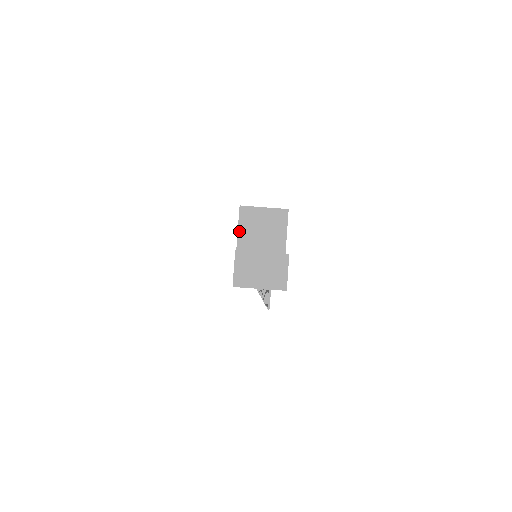
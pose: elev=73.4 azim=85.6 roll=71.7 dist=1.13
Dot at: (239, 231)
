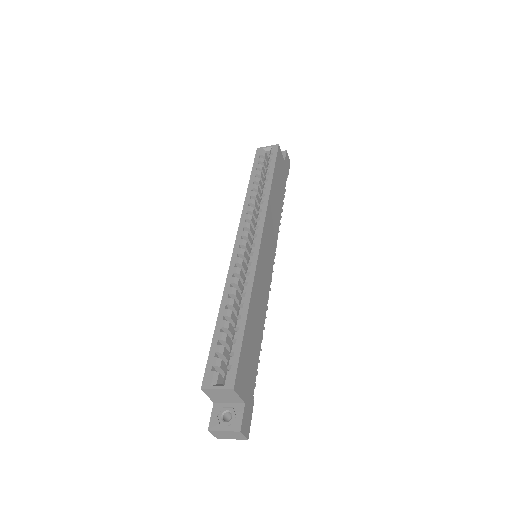
Dot at: (209, 397)
